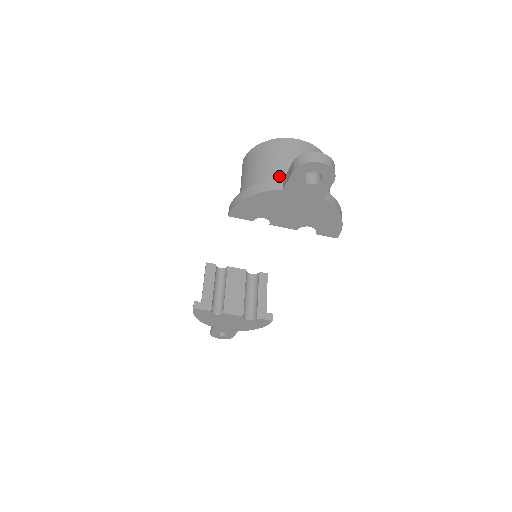
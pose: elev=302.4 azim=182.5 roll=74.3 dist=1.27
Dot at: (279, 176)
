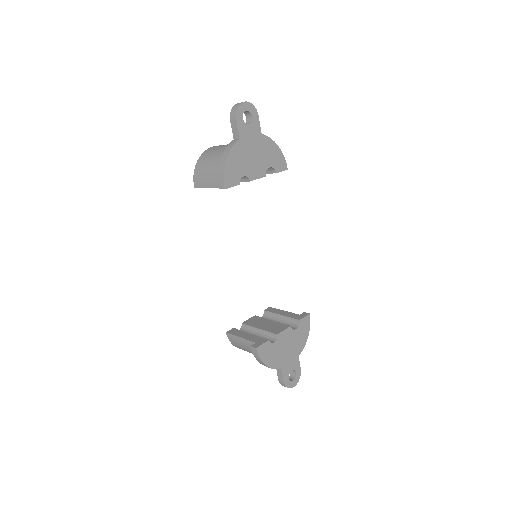
Dot at: occluded
